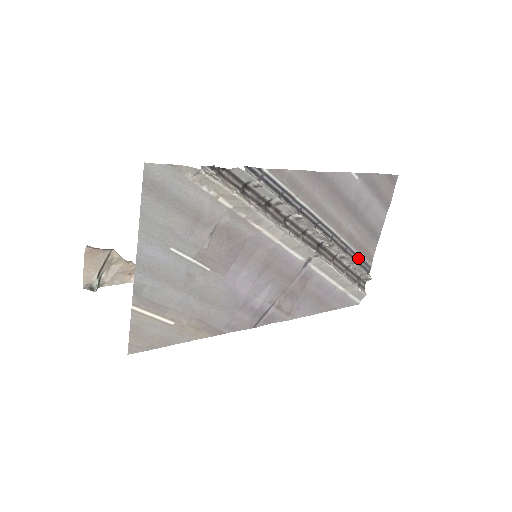
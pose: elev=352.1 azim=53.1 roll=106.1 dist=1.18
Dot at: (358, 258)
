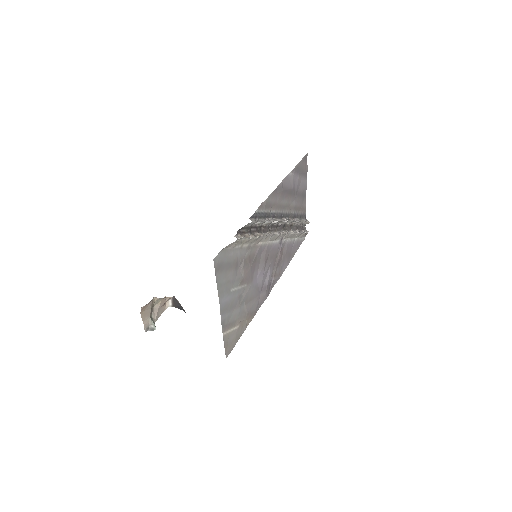
Dot at: (300, 216)
